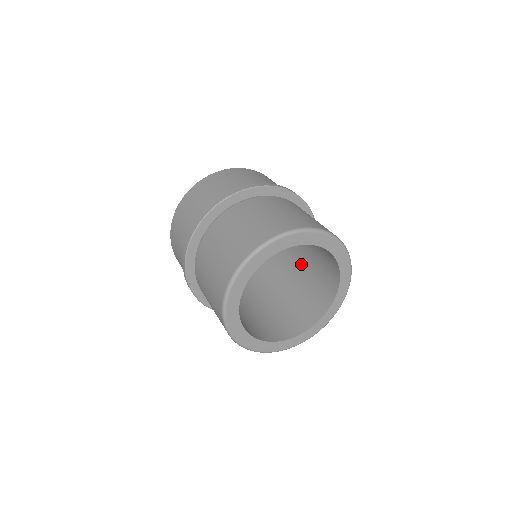
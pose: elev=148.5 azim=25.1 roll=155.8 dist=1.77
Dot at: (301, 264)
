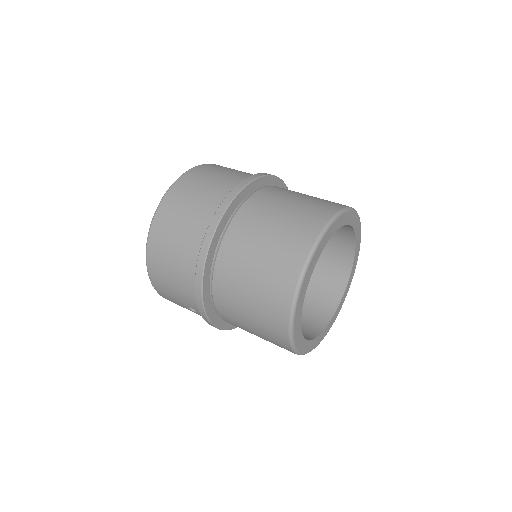
Dot at: occluded
